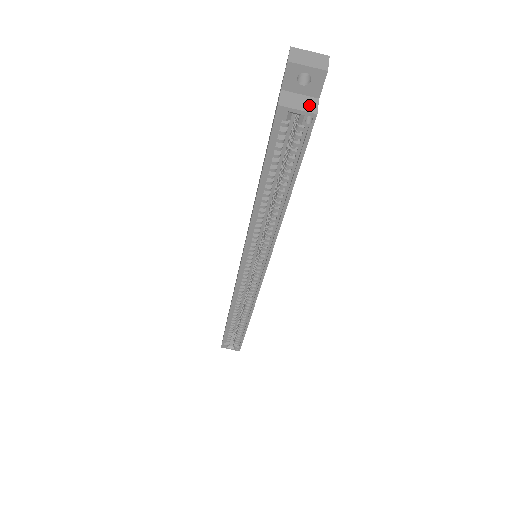
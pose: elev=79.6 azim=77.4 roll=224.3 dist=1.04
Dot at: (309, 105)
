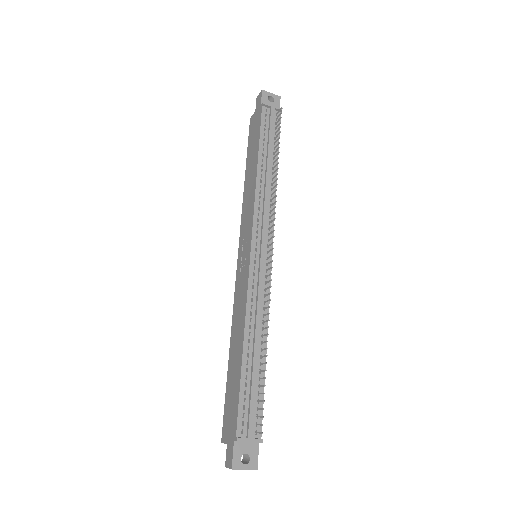
Dot at: occluded
